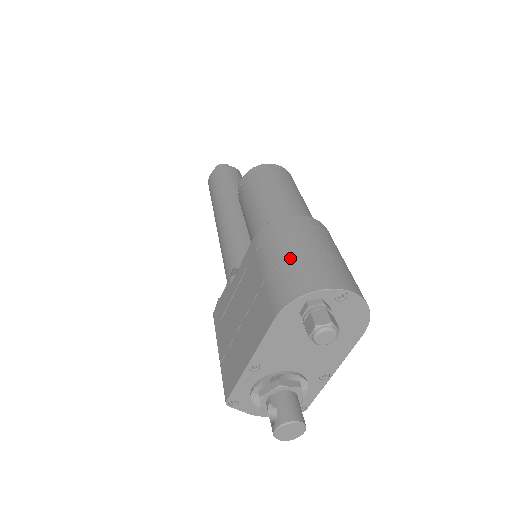
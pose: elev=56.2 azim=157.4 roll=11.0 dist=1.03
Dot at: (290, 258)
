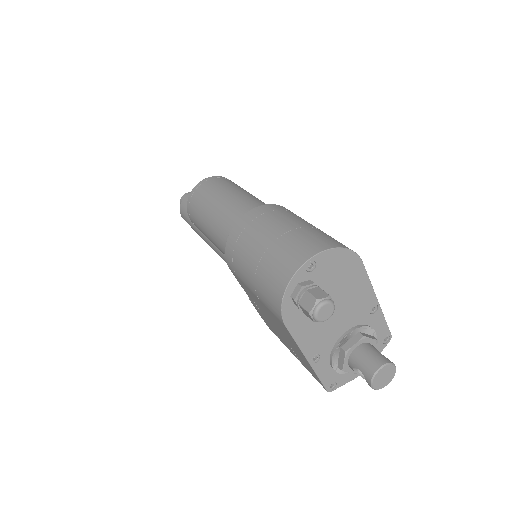
Dot at: (255, 269)
